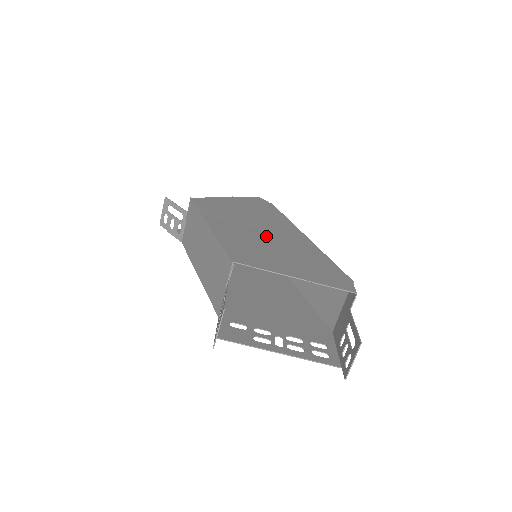
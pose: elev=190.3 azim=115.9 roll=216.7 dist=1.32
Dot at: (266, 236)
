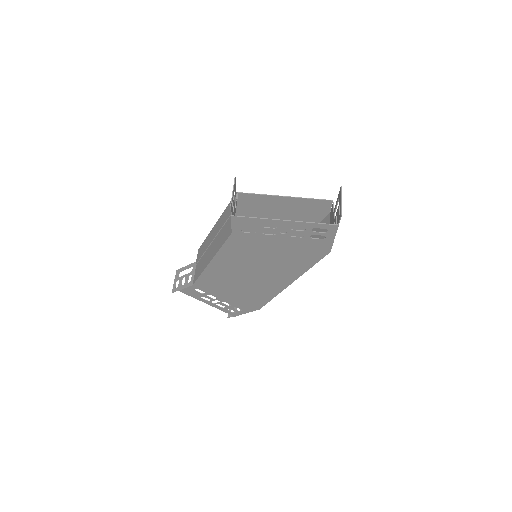
Dot at: occluded
